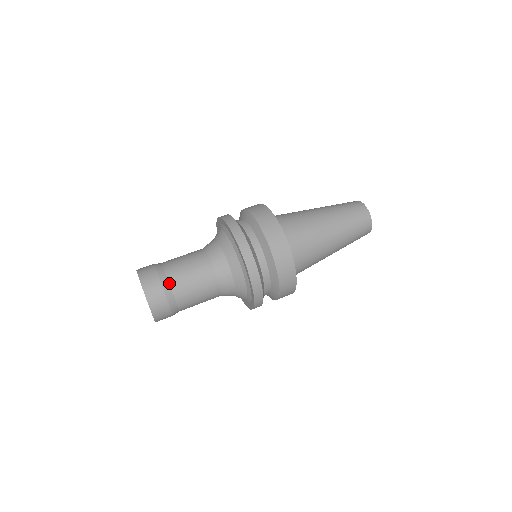
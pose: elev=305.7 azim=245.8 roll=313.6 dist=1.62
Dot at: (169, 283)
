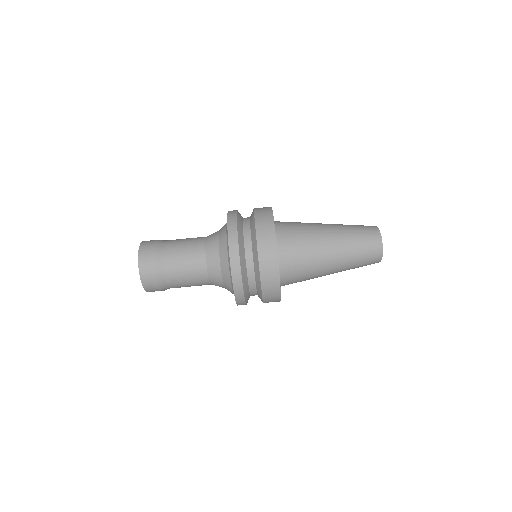
Dot at: (169, 288)
